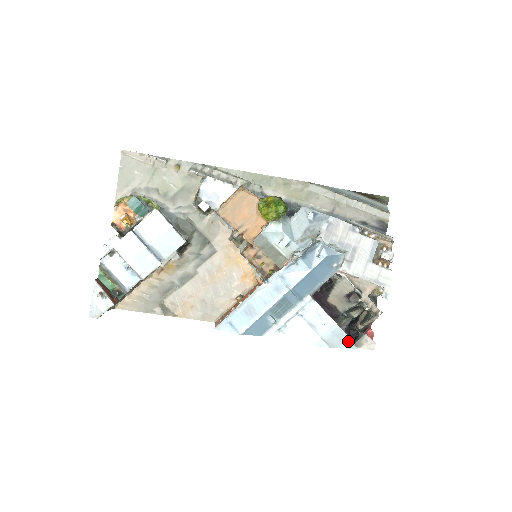
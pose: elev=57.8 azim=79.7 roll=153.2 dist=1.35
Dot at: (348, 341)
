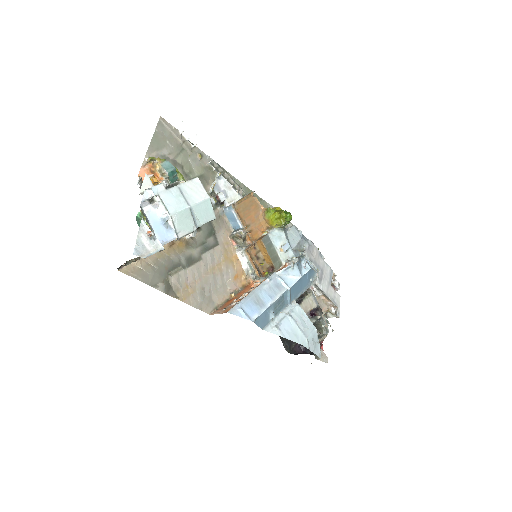
Dot at: (319, 348)
